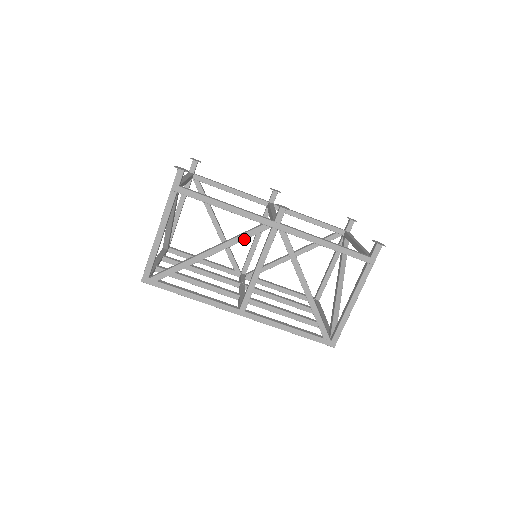
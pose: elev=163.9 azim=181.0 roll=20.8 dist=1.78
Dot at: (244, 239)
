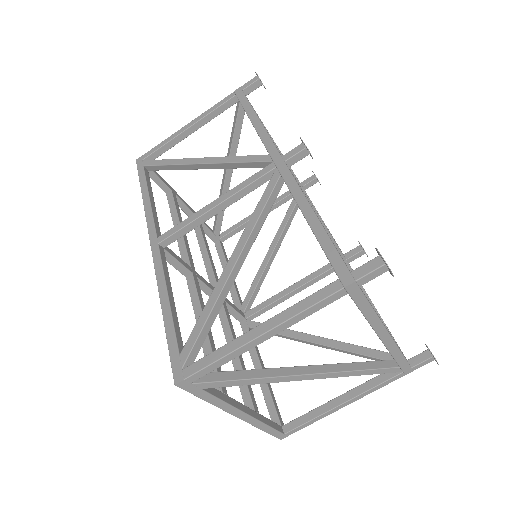
Dot at: (238, 161)
